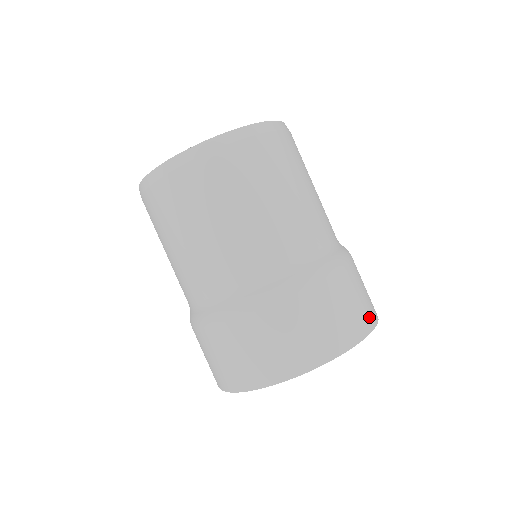
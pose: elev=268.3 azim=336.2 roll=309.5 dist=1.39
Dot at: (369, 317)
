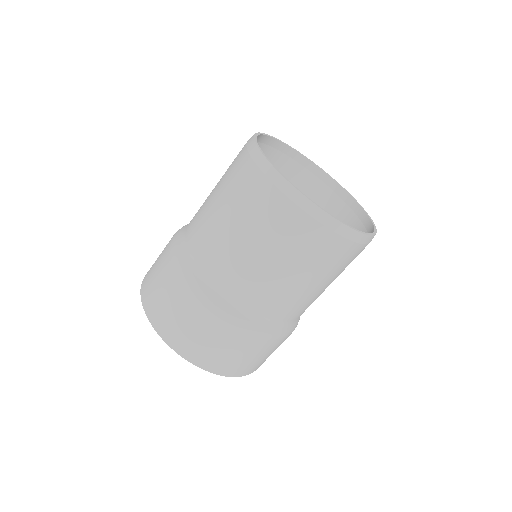
Dot at: occluded
